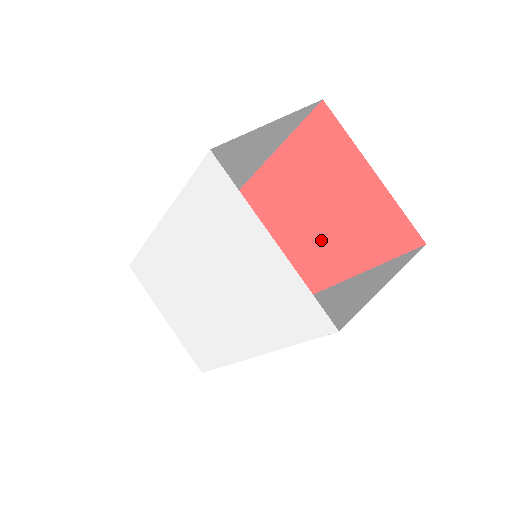
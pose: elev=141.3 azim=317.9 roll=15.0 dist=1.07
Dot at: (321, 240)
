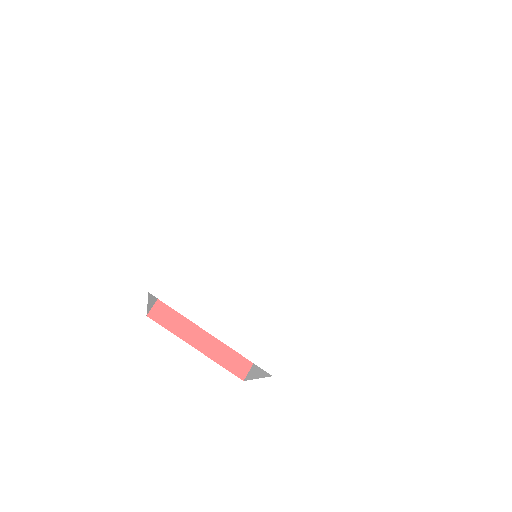
Dot at: occluded
